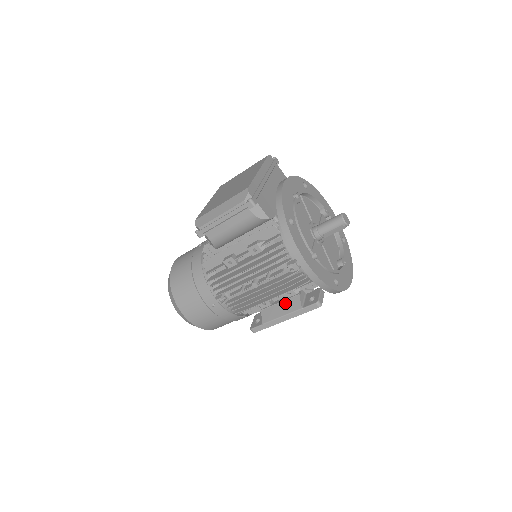
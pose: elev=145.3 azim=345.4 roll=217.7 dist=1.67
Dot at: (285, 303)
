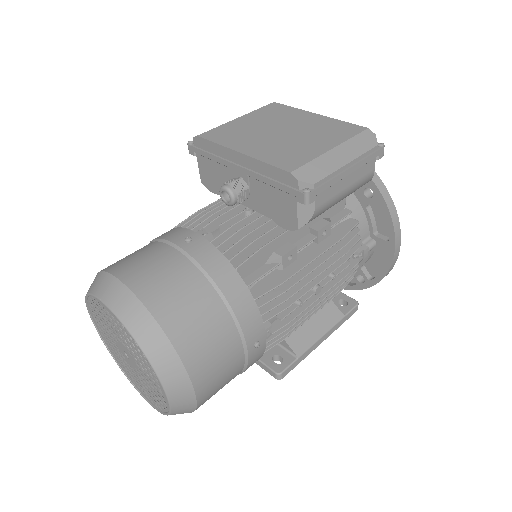
Dot at: (318, 316)
